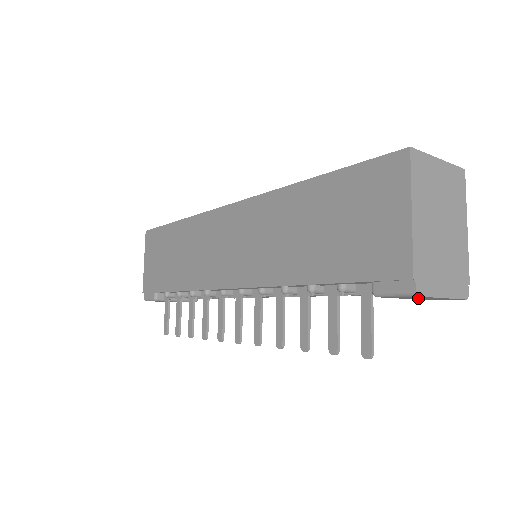
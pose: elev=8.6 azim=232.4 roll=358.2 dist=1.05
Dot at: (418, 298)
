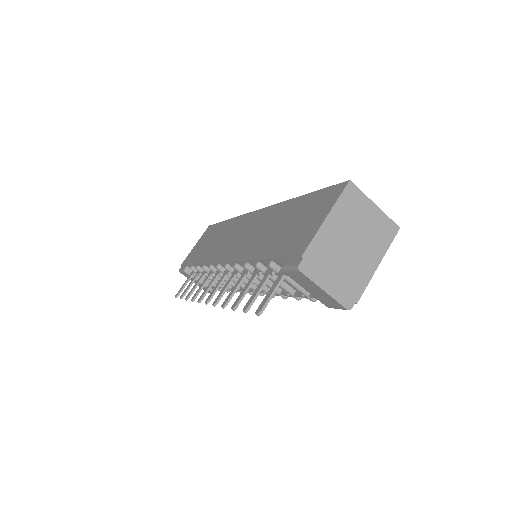
Dot at: (312, 289)
